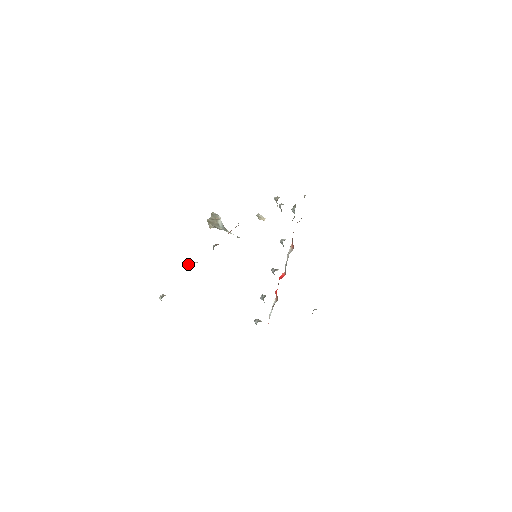
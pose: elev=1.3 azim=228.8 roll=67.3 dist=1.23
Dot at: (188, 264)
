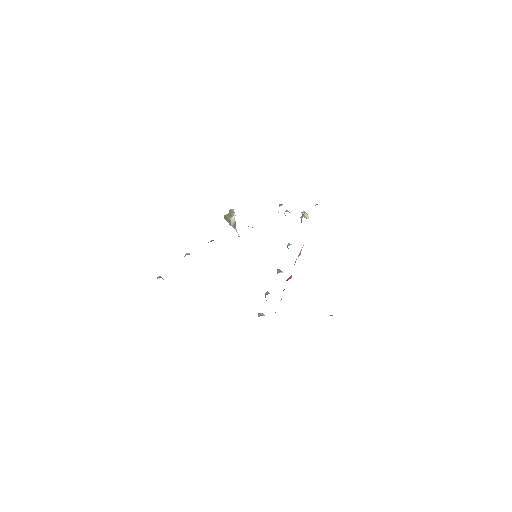
Dot at: (185, 254)
